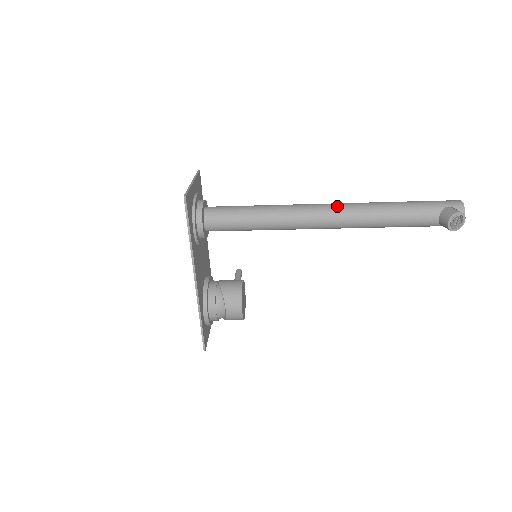
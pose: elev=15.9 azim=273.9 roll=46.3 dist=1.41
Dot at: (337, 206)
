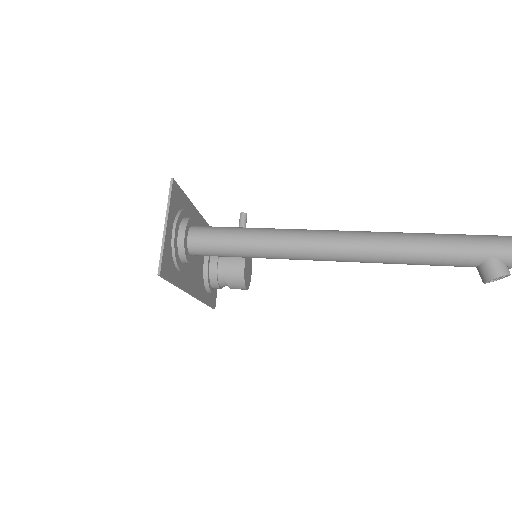
Dot at: (349, 247)
